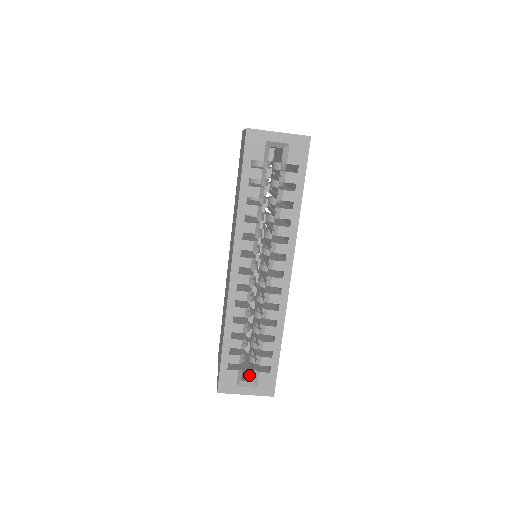
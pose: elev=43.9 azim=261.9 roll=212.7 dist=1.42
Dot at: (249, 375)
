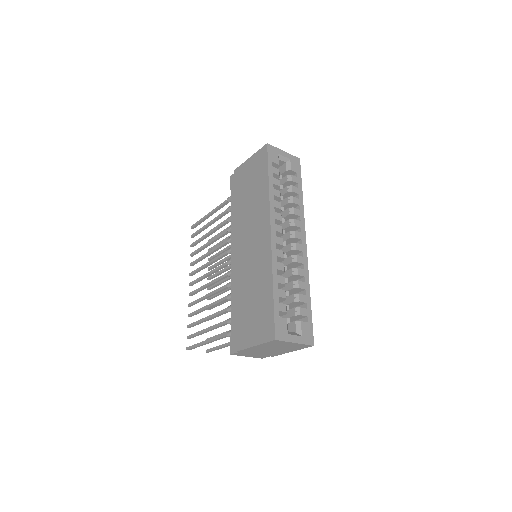
Dot at: occluded
